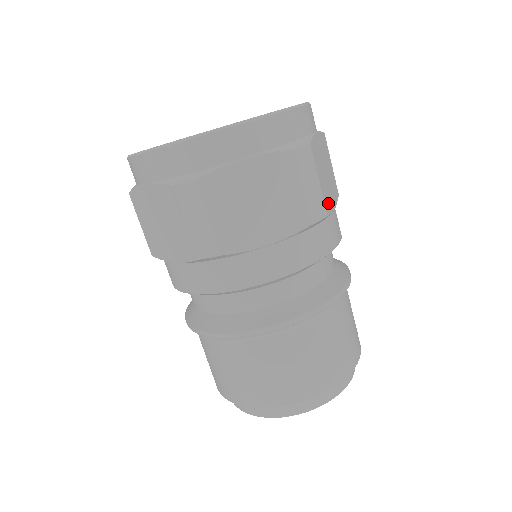
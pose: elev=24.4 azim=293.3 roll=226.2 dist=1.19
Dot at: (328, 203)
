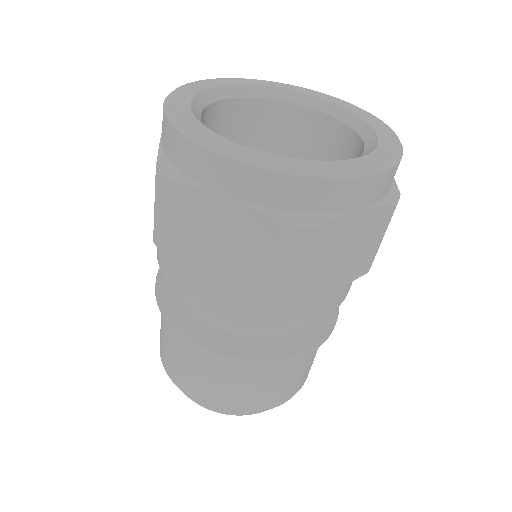
Dot at: occluded
